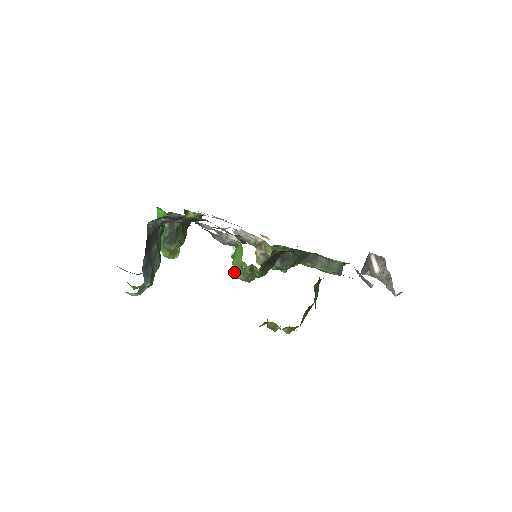
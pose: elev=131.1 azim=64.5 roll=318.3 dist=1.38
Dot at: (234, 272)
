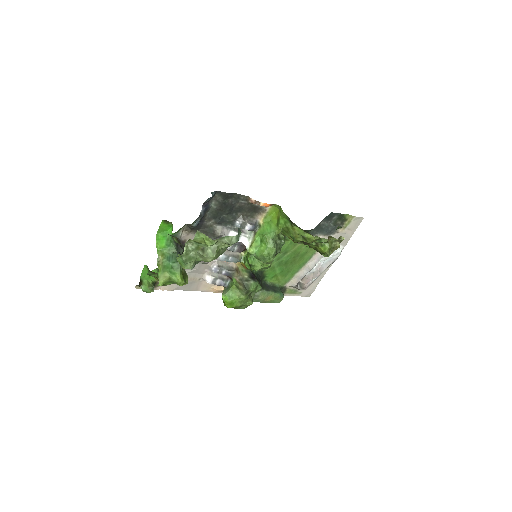
Dot at: (269, 243)
